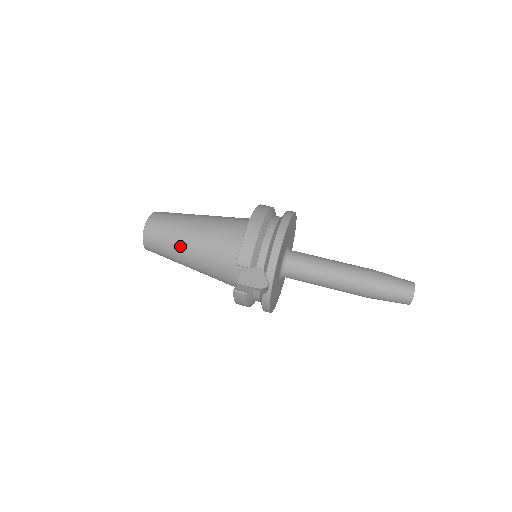
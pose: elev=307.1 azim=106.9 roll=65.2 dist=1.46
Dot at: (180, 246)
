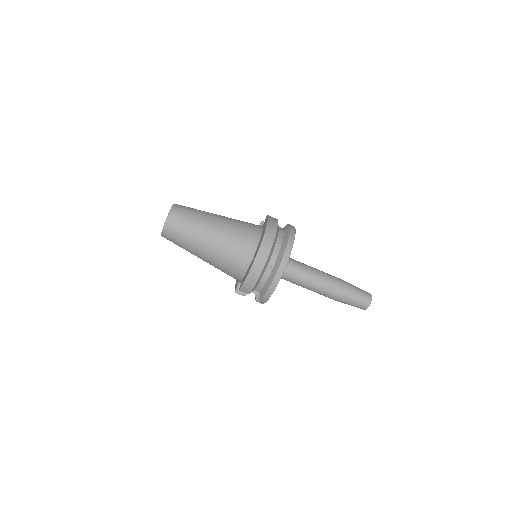
Dot at: (194, 253)
